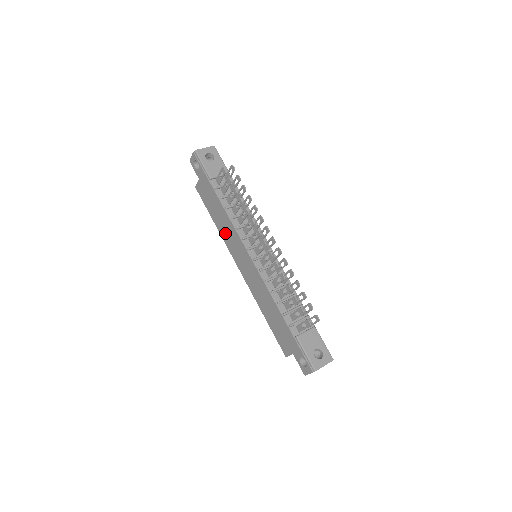
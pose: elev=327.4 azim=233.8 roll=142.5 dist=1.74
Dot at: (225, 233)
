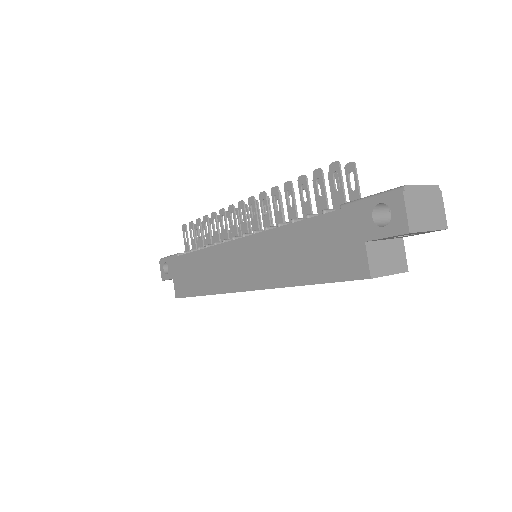
Dot at: (212, 279)
